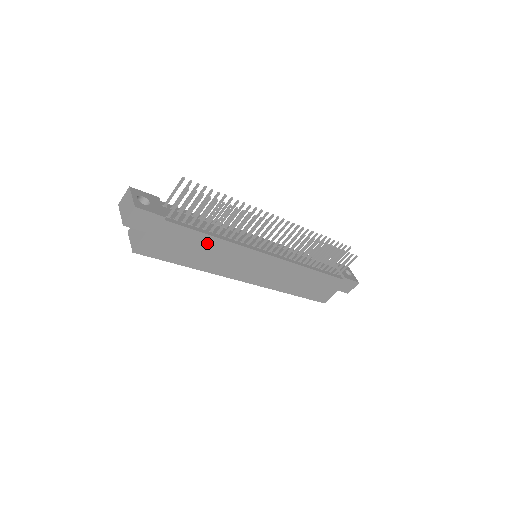
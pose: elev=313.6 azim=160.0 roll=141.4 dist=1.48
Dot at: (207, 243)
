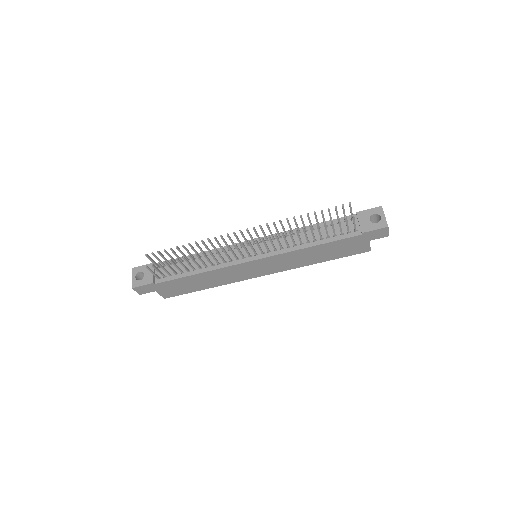
Dot at: (198, 278)
